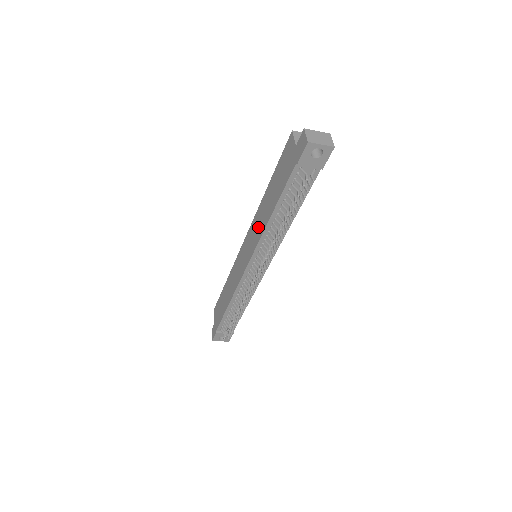
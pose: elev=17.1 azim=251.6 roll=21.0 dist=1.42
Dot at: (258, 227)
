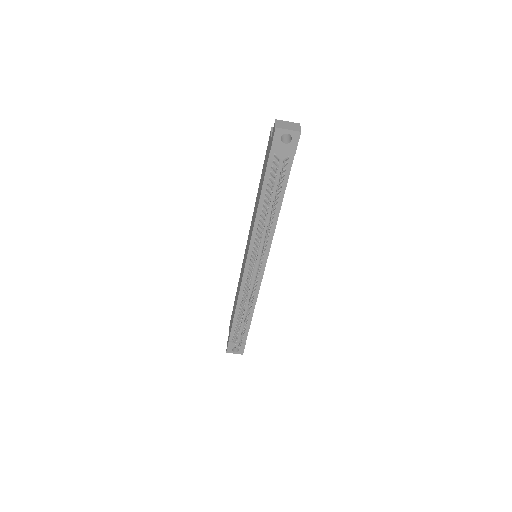
Dot at: (252, 223)
